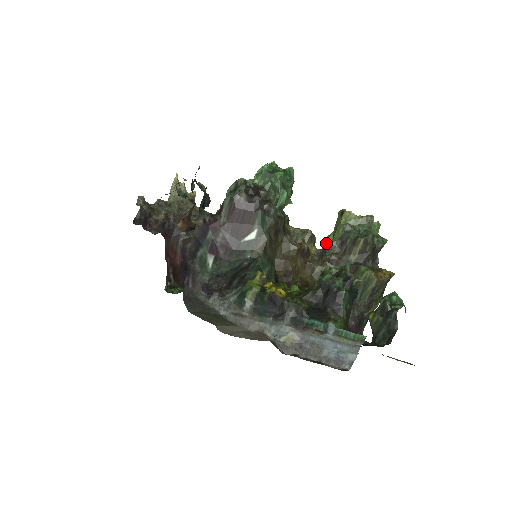
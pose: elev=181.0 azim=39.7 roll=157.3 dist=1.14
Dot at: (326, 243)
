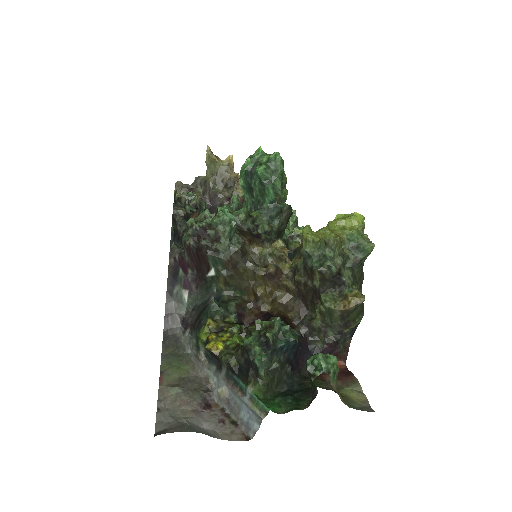
Dot at: occluded
